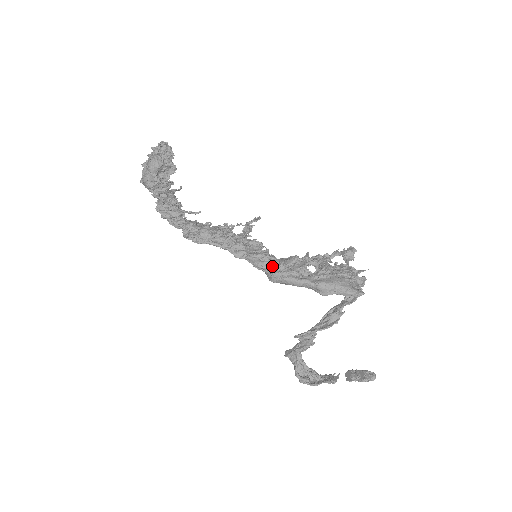
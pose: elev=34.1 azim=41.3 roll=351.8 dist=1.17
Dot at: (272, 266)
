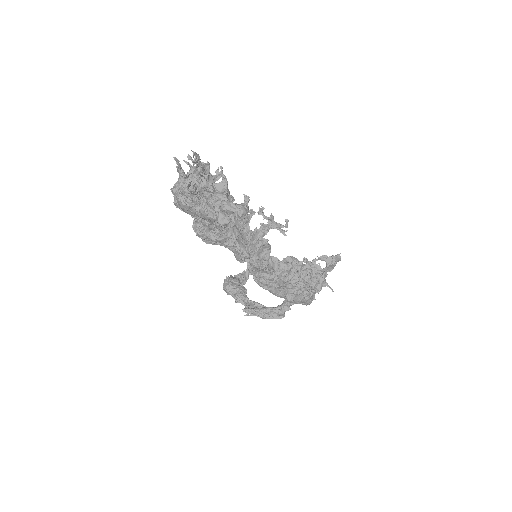
Dot at: (264, 272)
